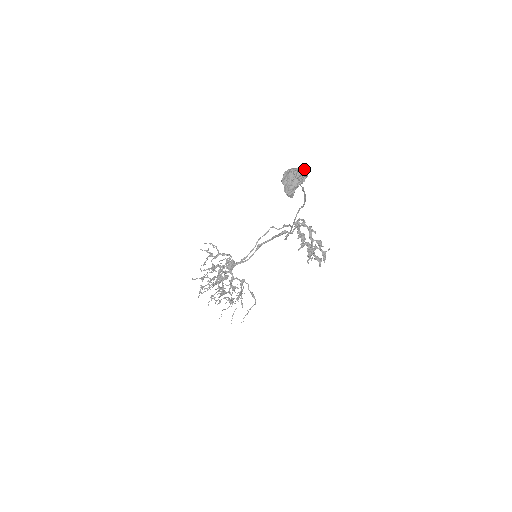
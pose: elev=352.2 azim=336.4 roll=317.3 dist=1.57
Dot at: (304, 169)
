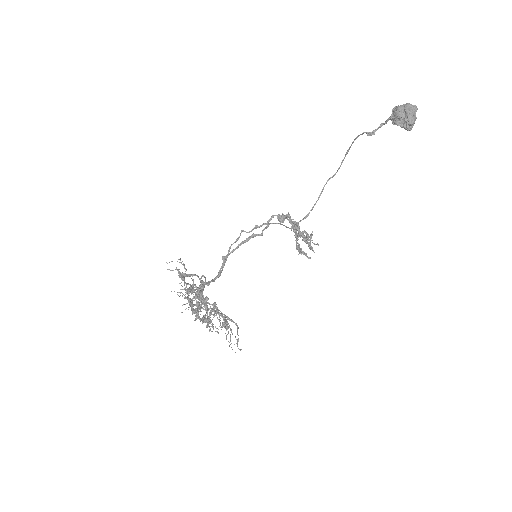
Dot at: (412, 105)
